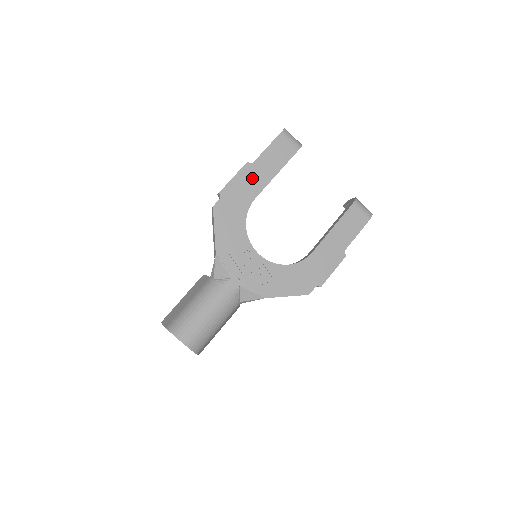
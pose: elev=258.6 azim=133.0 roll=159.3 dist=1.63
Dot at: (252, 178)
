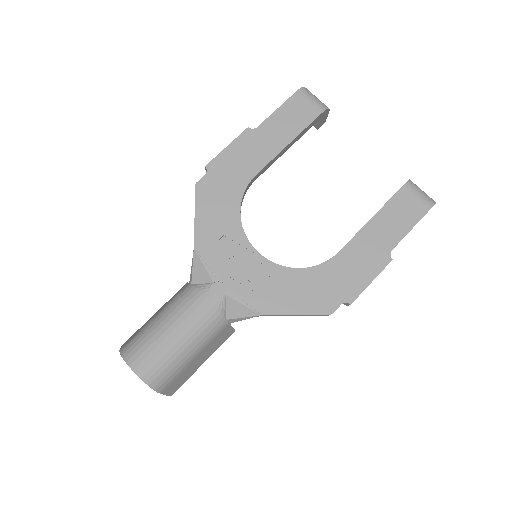
Dot at: (253, 148)
